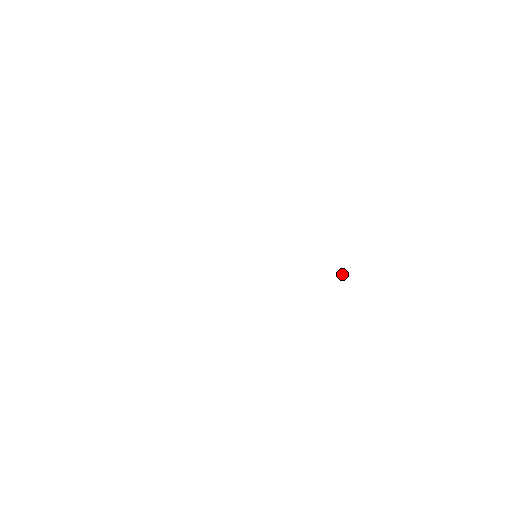
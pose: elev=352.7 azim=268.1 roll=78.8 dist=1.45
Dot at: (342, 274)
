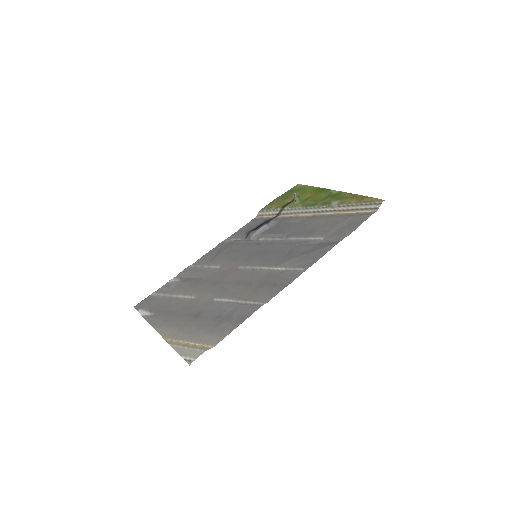
Dot at: occluded
